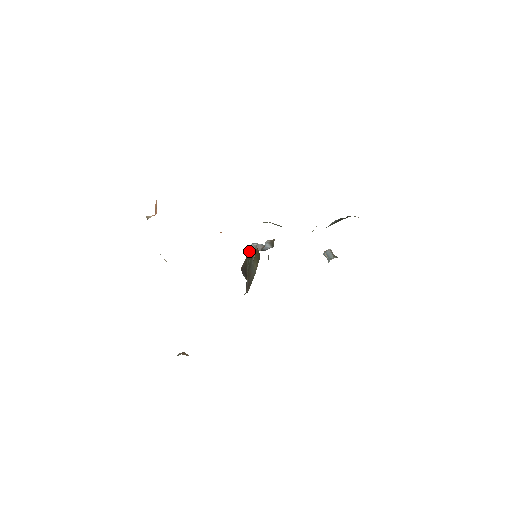
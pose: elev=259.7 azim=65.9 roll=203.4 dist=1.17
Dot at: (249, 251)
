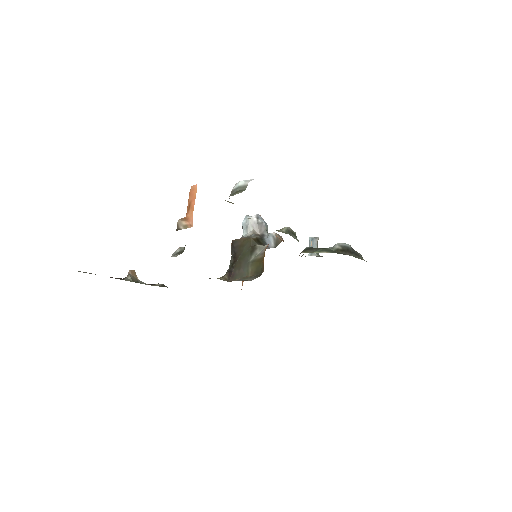
Dot at: (252, 240)
